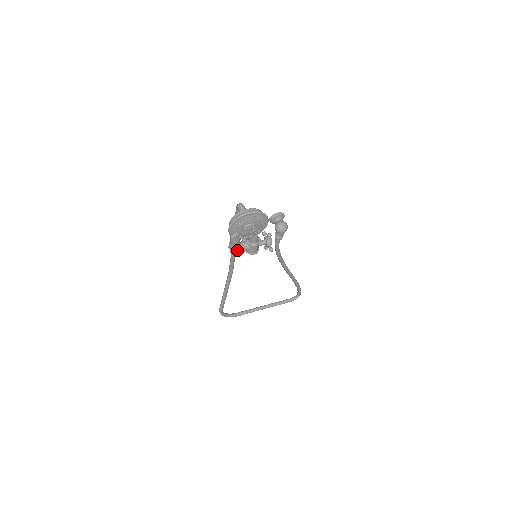
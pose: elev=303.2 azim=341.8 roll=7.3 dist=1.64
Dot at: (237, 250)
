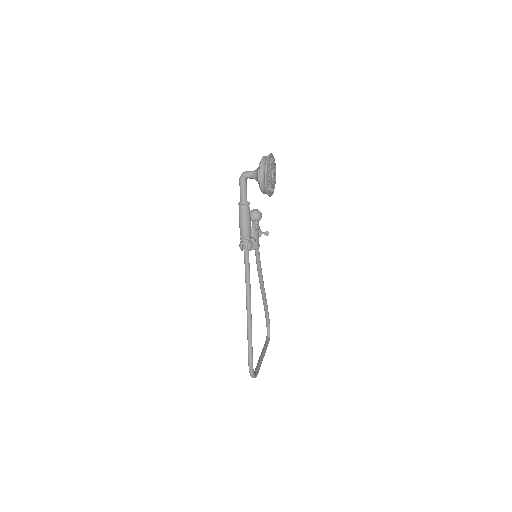
Dot at: (252, 242)
